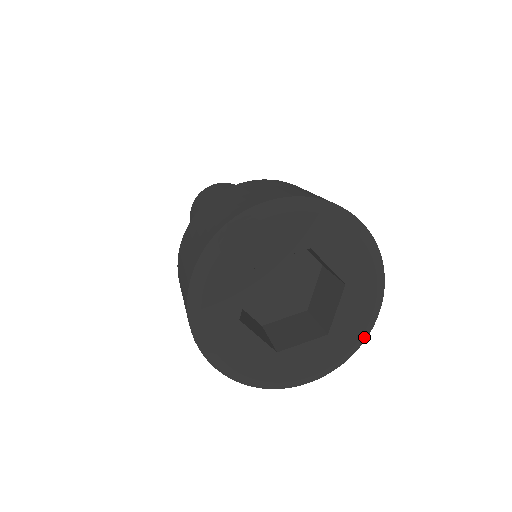
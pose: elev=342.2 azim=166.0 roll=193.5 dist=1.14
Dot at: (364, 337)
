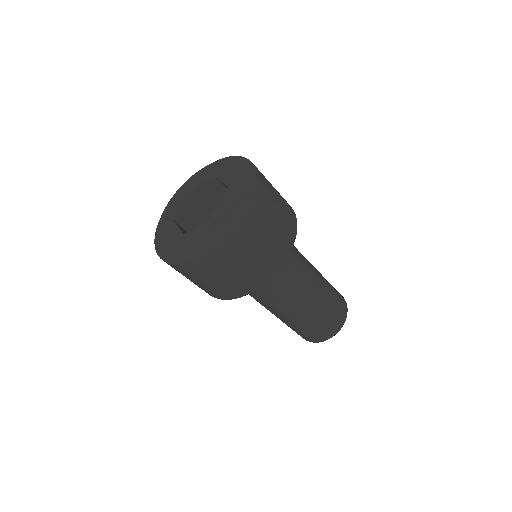
Dot at: (237, 218)
